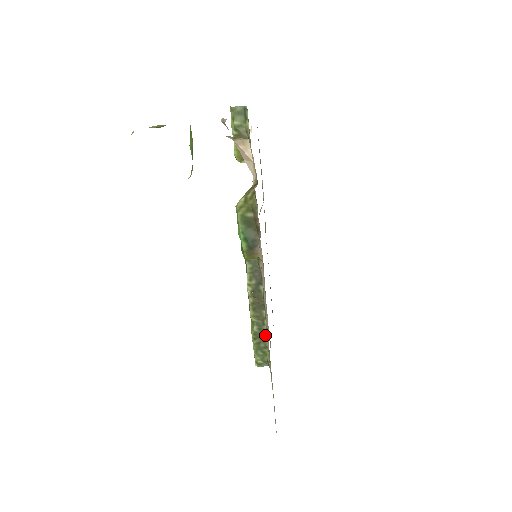
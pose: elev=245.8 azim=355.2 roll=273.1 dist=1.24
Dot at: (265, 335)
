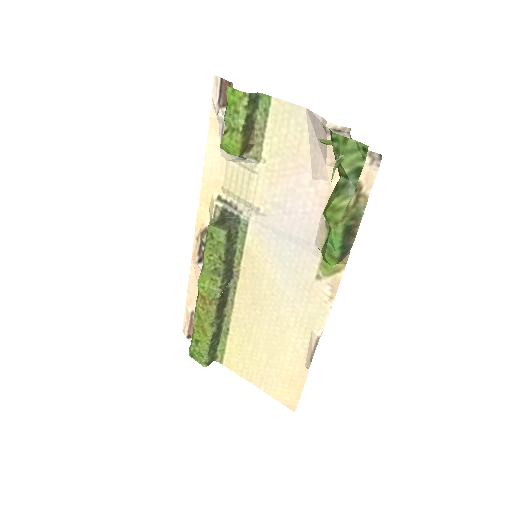
Dot at: (221, 332)
